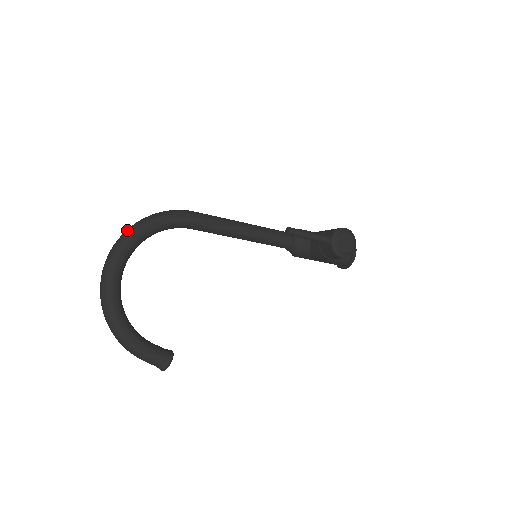
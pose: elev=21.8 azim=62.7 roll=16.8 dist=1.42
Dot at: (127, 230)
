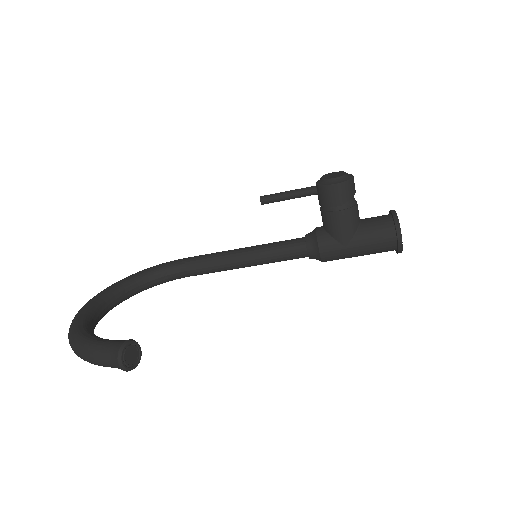
Dot at: occluded
